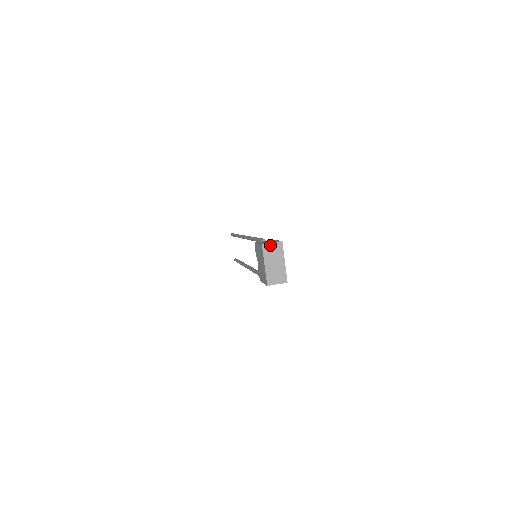
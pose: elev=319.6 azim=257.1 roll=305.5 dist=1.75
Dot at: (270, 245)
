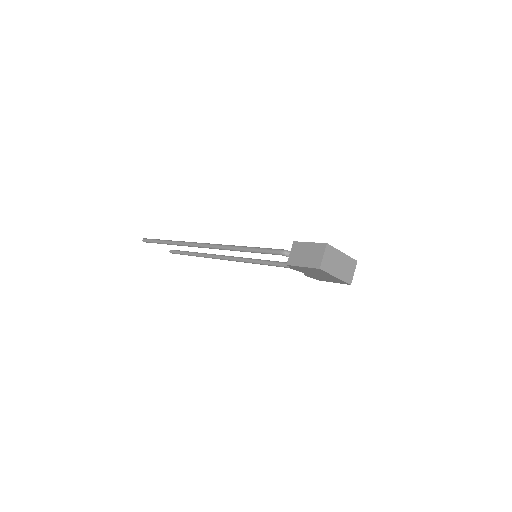
Dot at: (324, 260)
